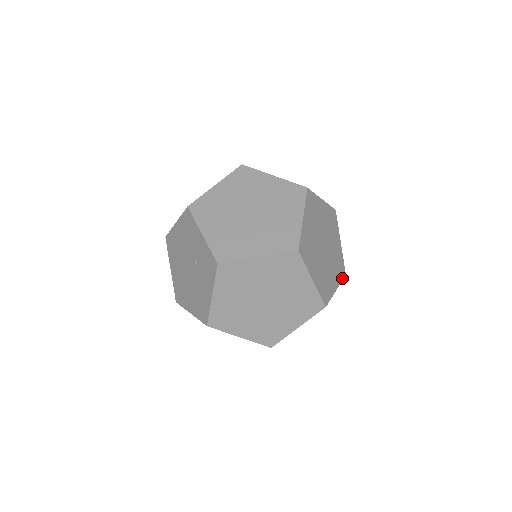
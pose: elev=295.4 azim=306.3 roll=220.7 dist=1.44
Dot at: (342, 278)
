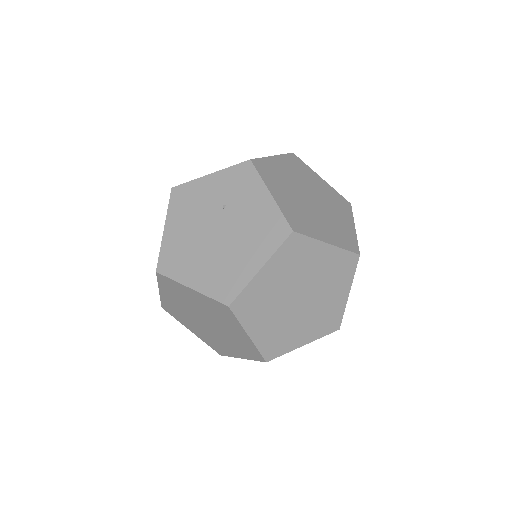
Dot at: occluded
